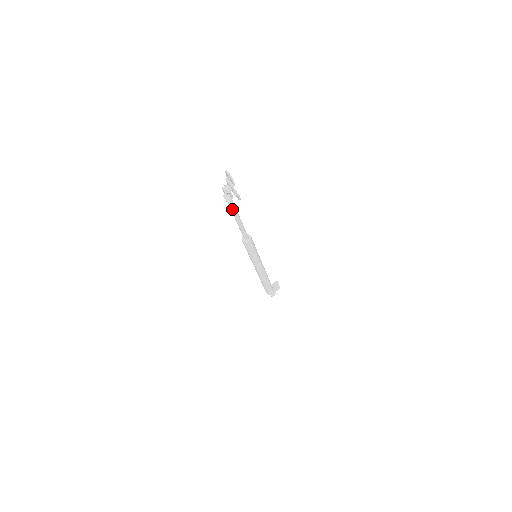
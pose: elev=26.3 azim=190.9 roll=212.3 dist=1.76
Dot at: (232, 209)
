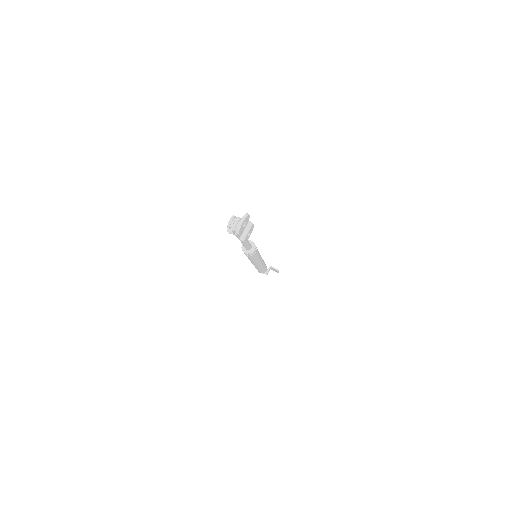
Dot at: occluded
